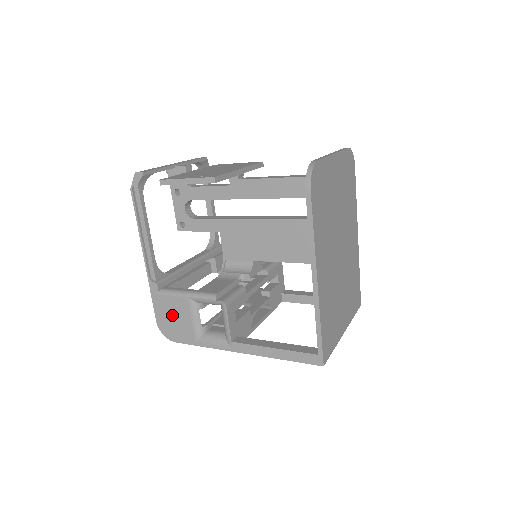
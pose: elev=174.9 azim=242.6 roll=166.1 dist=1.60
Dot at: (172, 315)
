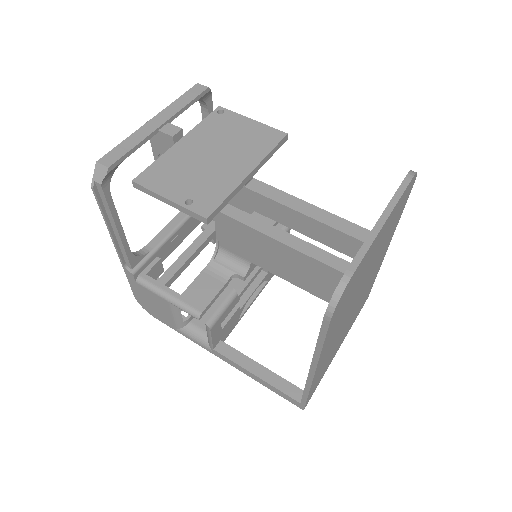
Dot at: (151, 302)
